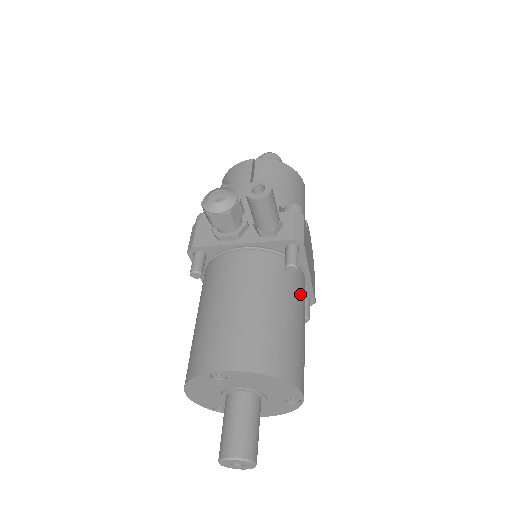
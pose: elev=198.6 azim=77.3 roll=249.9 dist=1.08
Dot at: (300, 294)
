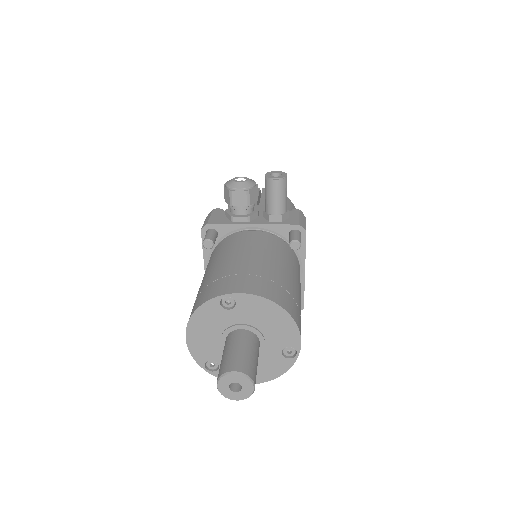
Dot at: (298, 274)
